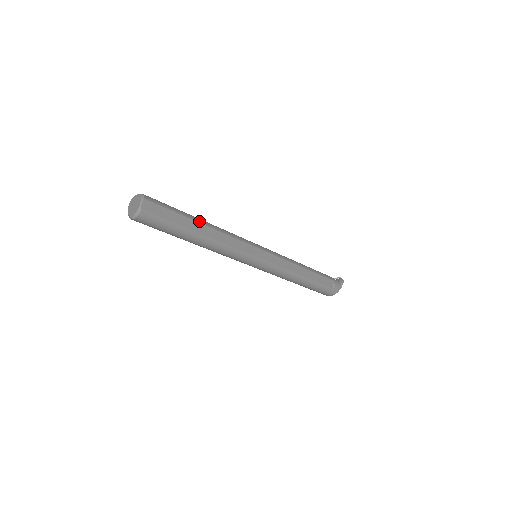
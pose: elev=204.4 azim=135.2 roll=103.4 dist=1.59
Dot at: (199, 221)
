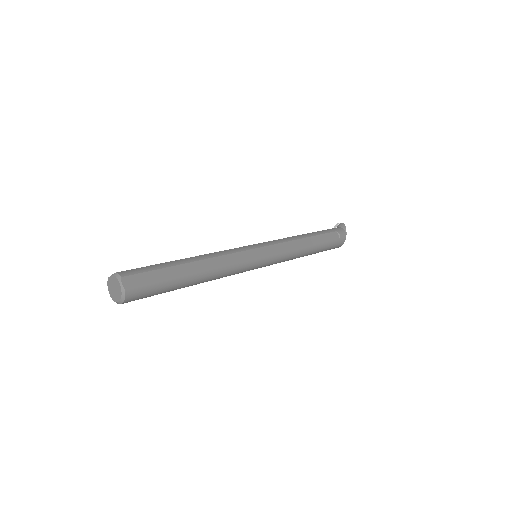
Dot at: (186, 261)
